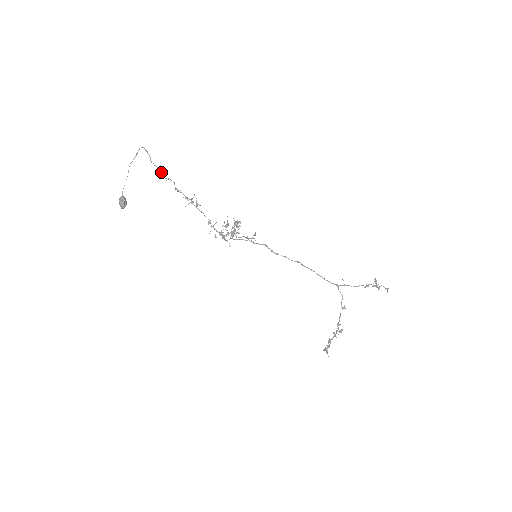
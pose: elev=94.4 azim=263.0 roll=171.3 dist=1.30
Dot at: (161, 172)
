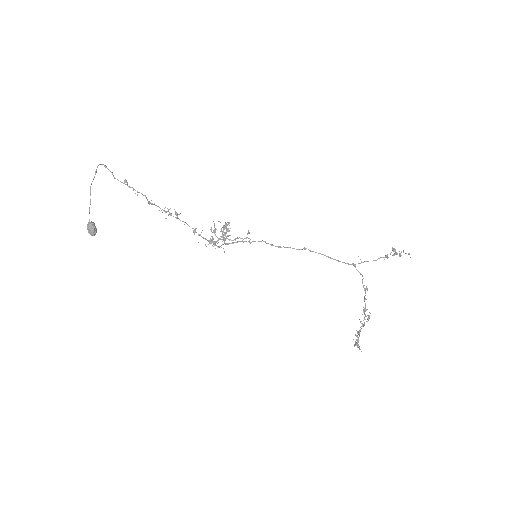
Dot at: occluded
